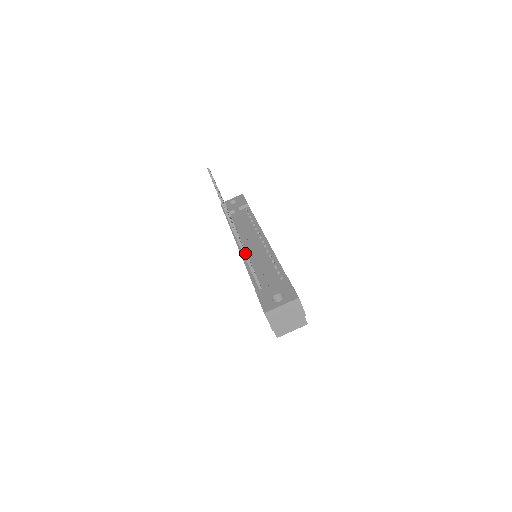
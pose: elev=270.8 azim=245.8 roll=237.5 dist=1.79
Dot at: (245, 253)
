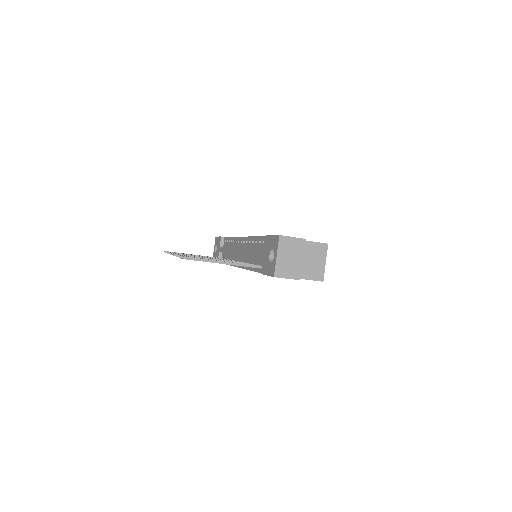
Dot at: (216, 261)
